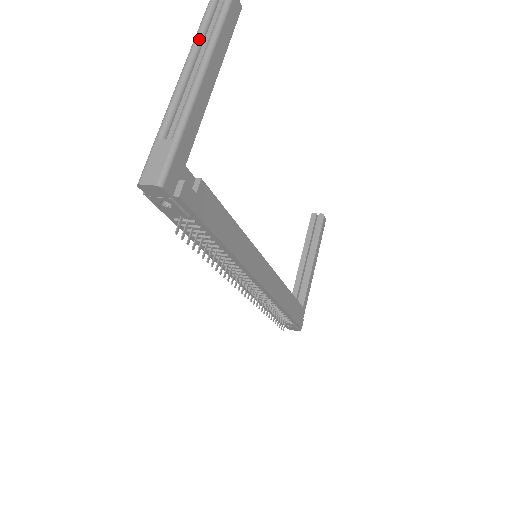
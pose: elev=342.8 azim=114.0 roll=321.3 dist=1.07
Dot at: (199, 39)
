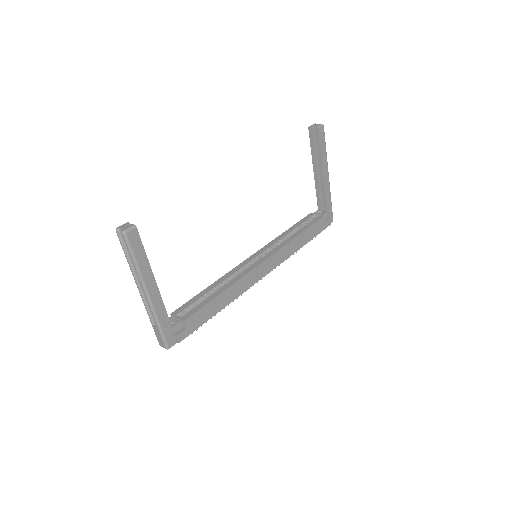
Dot at: (131, 268)
